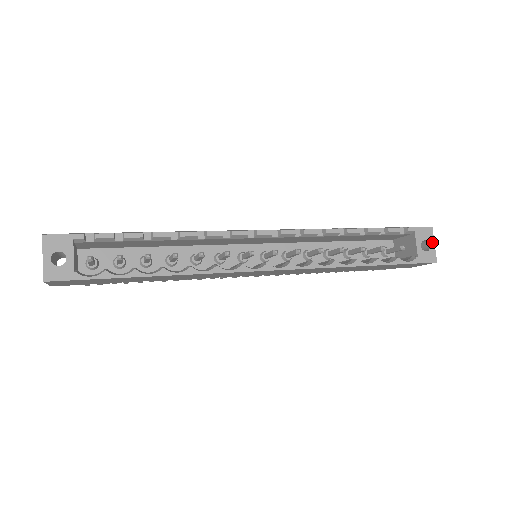
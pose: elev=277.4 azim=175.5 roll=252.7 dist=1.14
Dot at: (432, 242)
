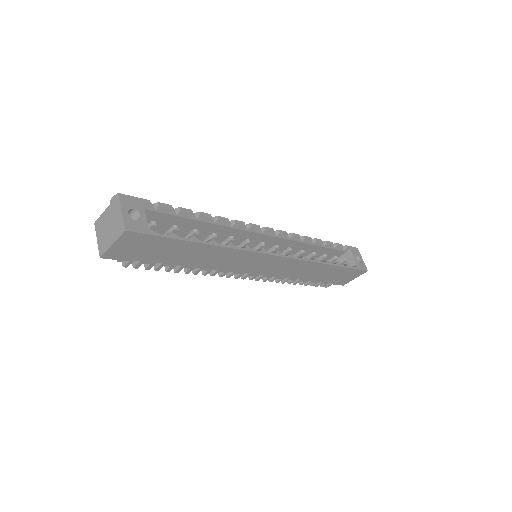
Dot at: (361, 257)
